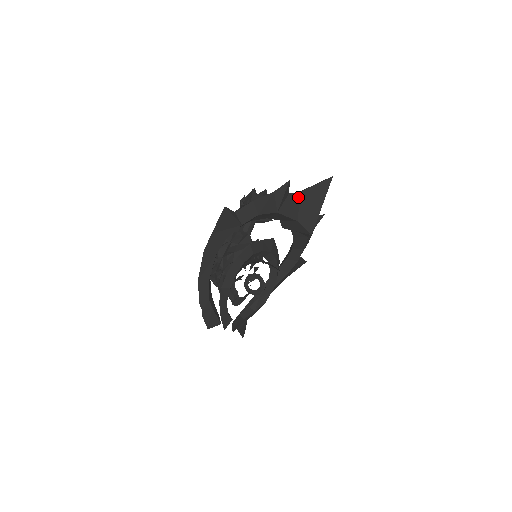
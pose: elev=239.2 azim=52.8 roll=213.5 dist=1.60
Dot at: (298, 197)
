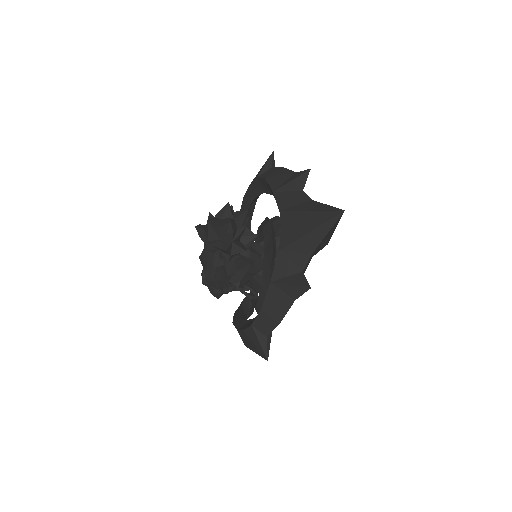
Dot at: occluded
